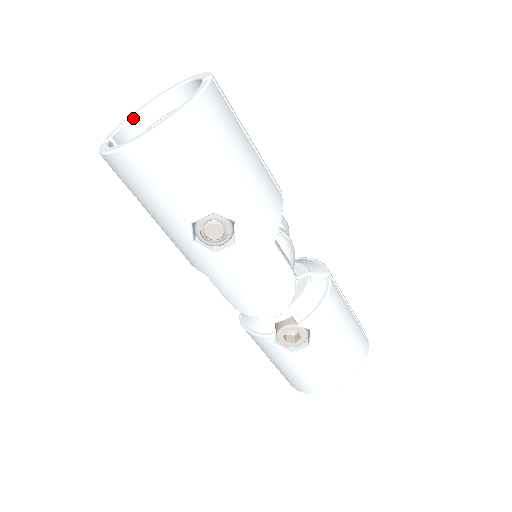
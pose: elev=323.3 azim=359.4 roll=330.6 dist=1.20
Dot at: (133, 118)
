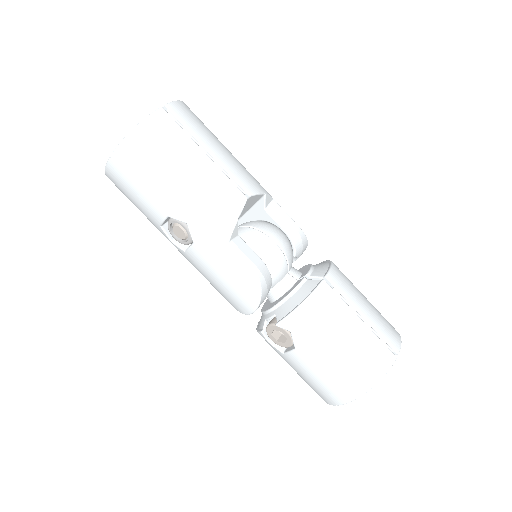
Dot at: occluded
